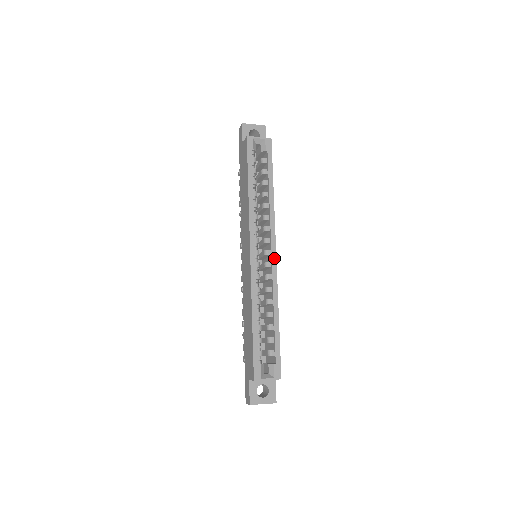
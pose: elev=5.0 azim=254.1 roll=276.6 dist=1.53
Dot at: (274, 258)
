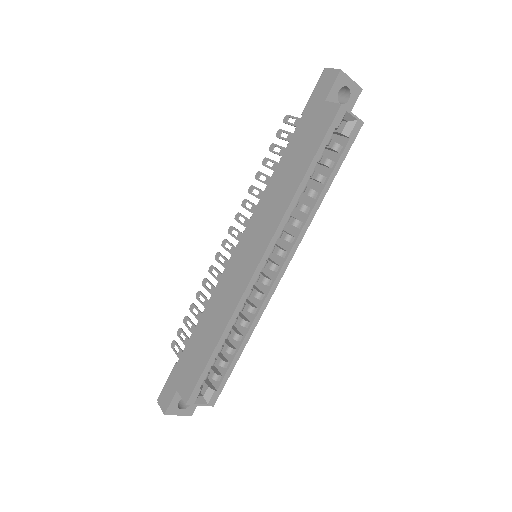
Dot at: (279, 278)
